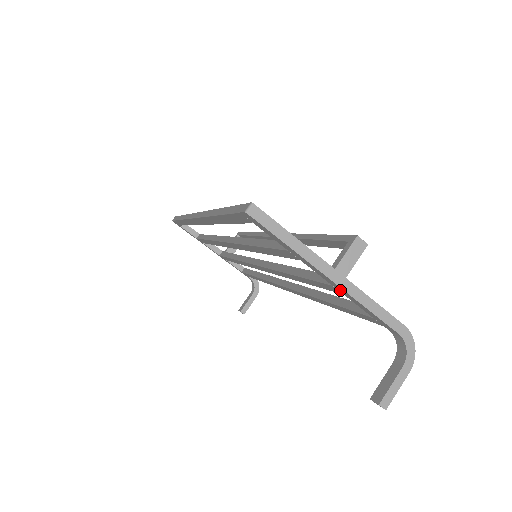
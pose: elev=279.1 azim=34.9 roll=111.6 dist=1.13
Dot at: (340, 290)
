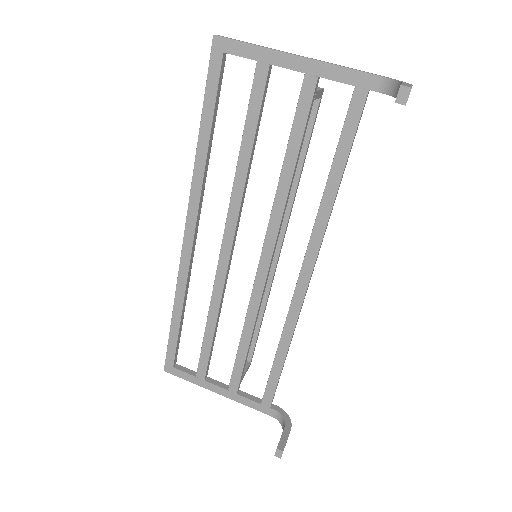
Dot at: (311, 69)
